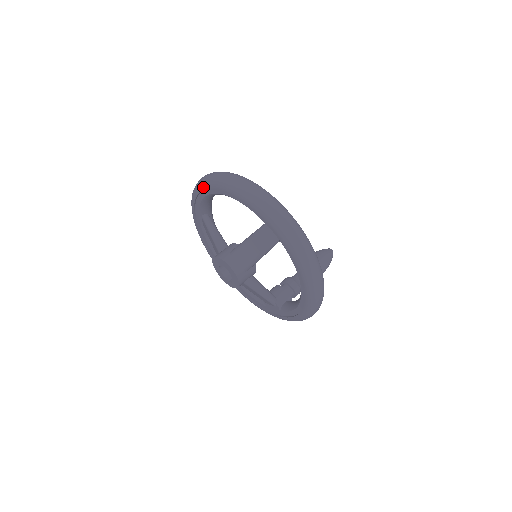
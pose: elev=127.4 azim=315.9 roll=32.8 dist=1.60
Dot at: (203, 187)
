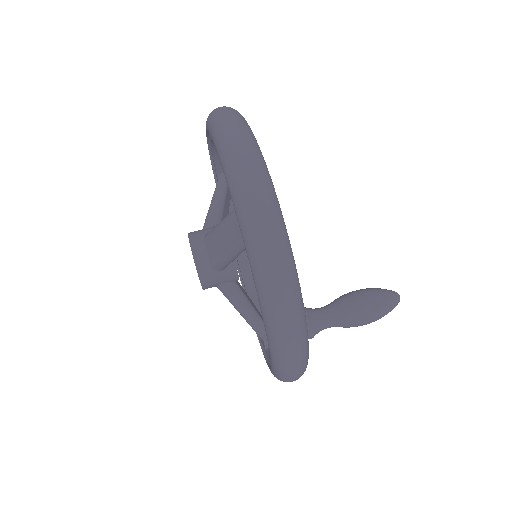
Dot at: occluded
